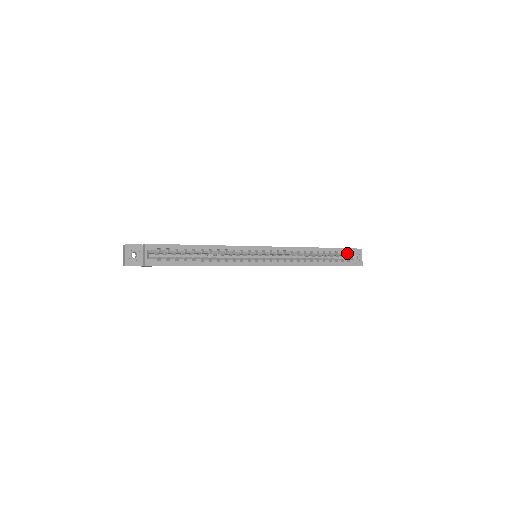
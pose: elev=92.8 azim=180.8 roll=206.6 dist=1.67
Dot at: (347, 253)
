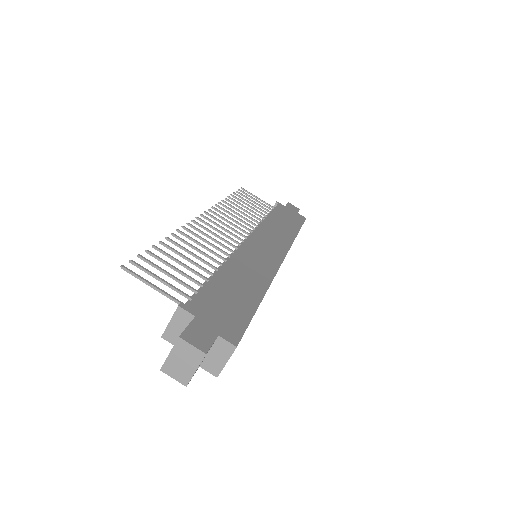
Dot at: occluded
